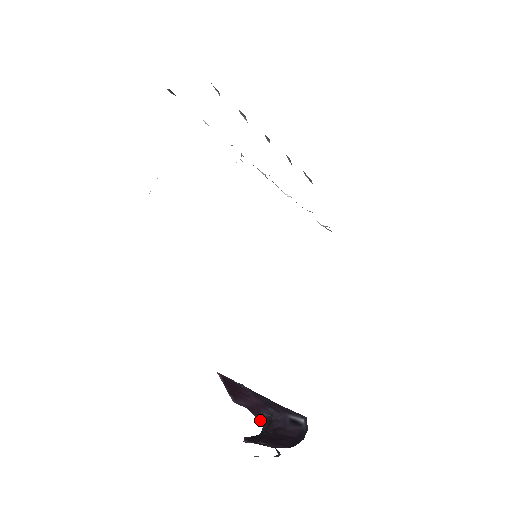
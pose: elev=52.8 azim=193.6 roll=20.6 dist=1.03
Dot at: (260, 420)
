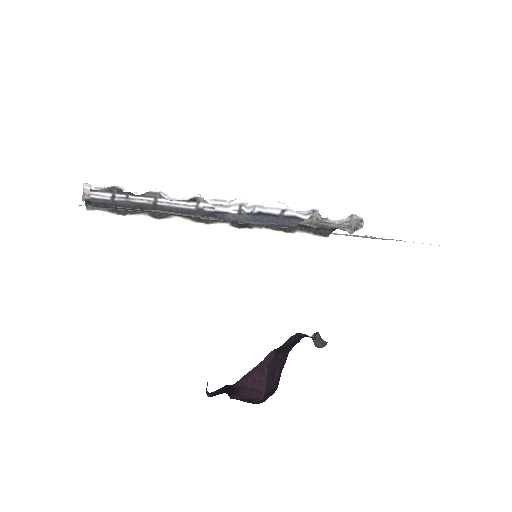
Dot at: occluded
